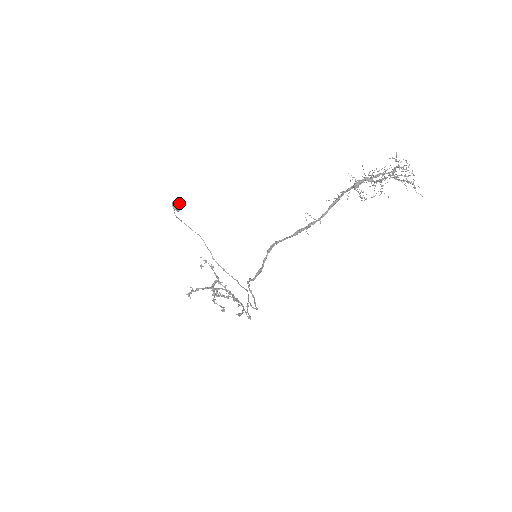
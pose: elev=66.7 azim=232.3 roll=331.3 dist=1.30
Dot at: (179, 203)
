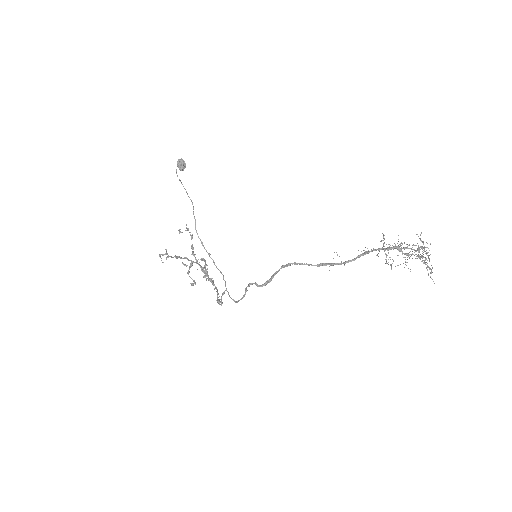
Dot at: occluded
